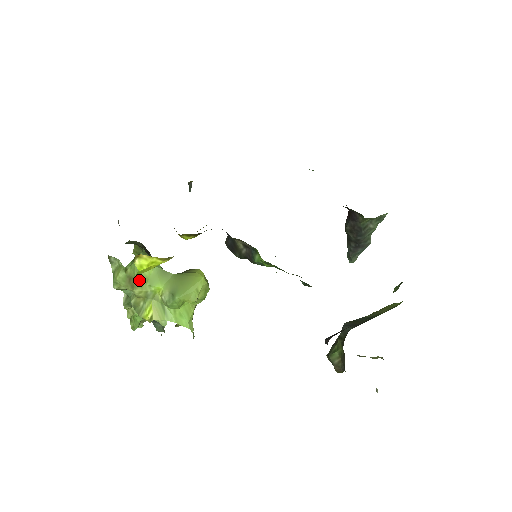
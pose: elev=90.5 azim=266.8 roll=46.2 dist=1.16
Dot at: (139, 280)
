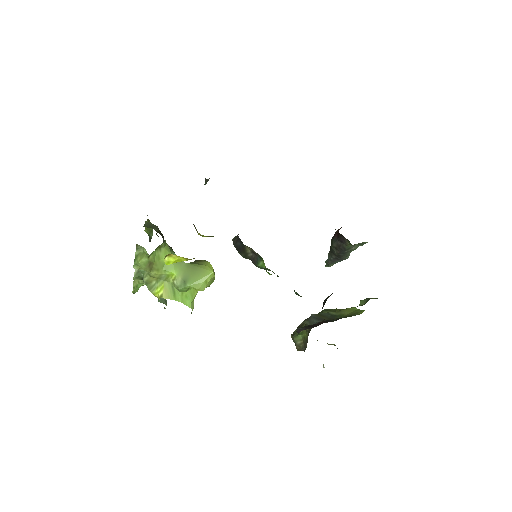
Dot at: (157, 265)
